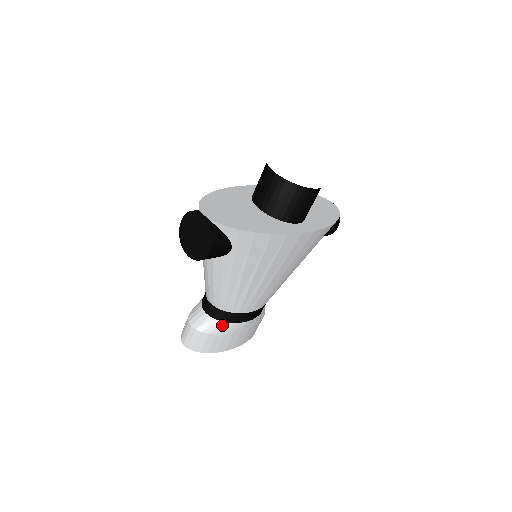
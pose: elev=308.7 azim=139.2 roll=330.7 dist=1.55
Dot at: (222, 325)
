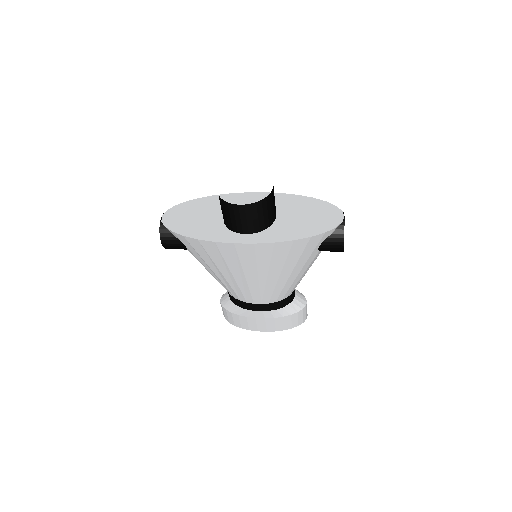
Dot at: (234, 306)
